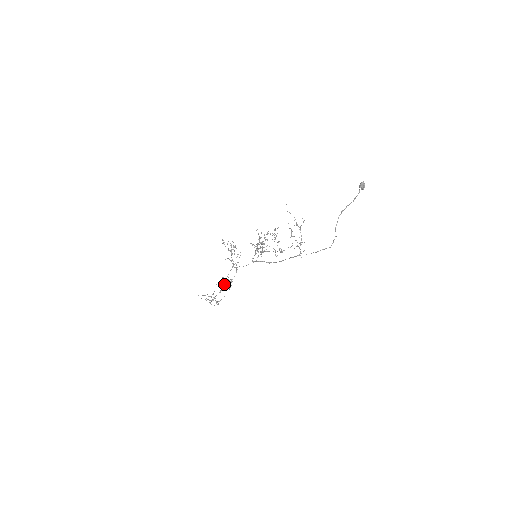
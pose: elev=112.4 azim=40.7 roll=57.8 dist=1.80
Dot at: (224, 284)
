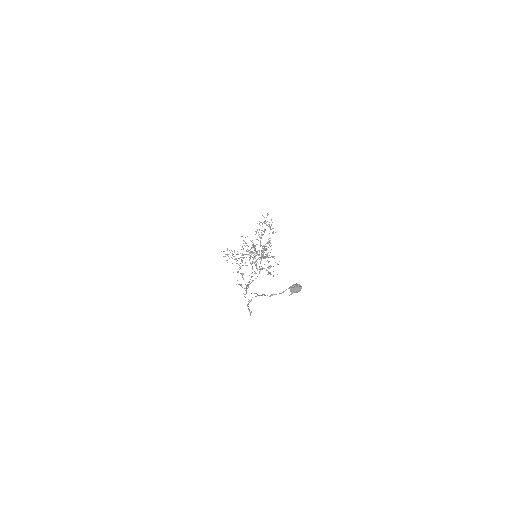
Dot at: (241, 255)
